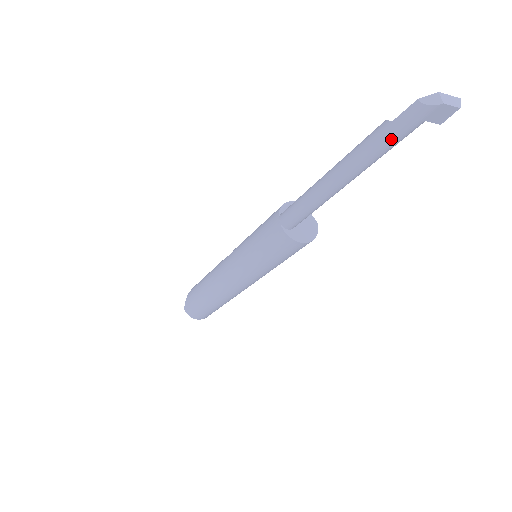
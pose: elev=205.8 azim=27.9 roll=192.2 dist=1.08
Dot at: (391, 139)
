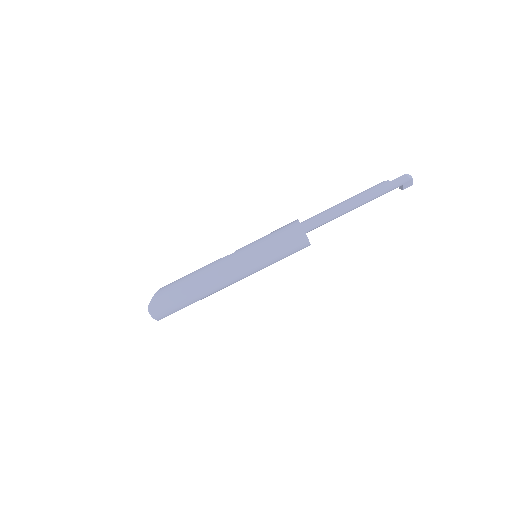
Dot at: (389, 189)
